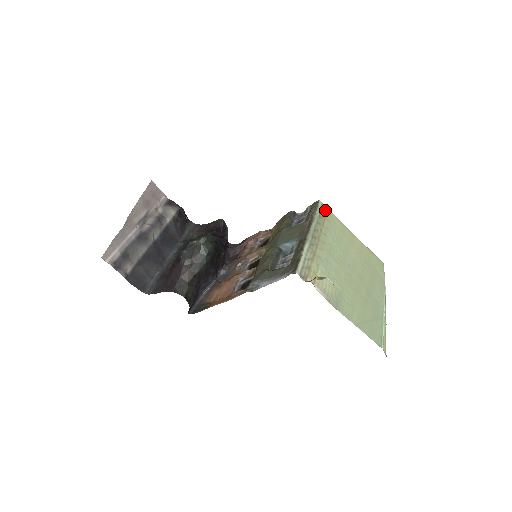
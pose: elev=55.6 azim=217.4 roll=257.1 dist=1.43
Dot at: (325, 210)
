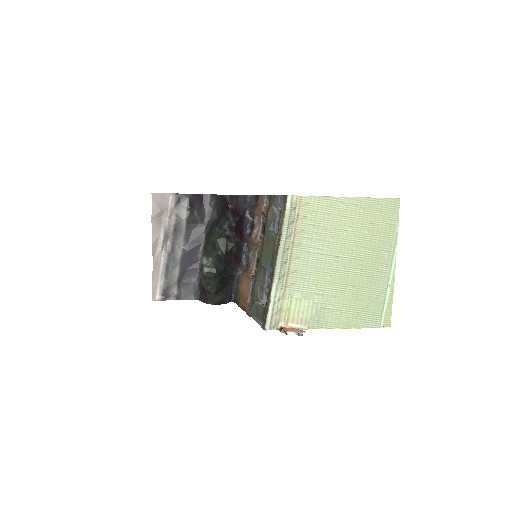
Dot at: (297, 203)
